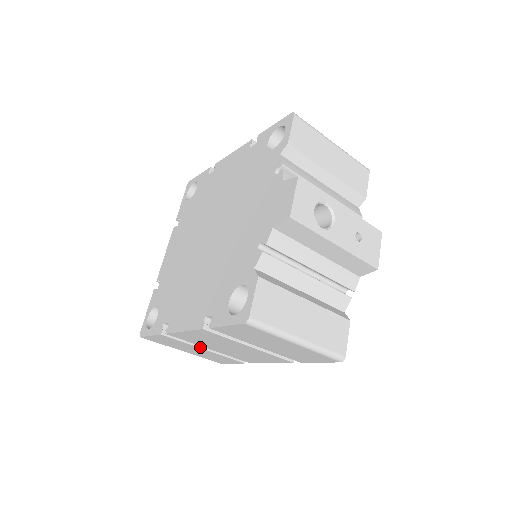
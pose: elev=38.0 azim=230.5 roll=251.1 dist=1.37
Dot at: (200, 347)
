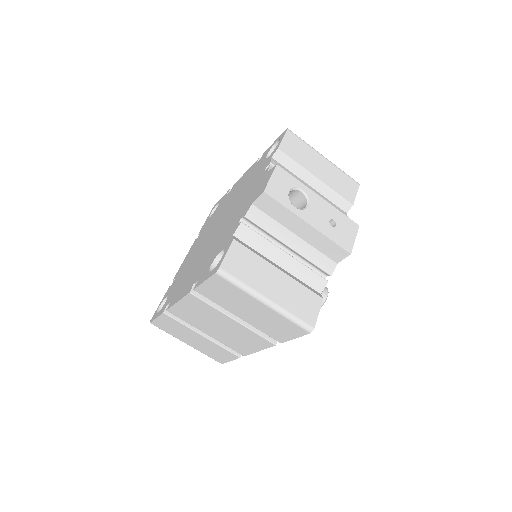
Dot at: (198, 332)
